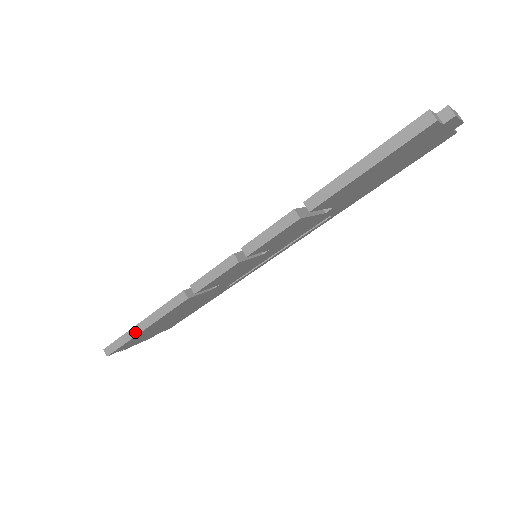
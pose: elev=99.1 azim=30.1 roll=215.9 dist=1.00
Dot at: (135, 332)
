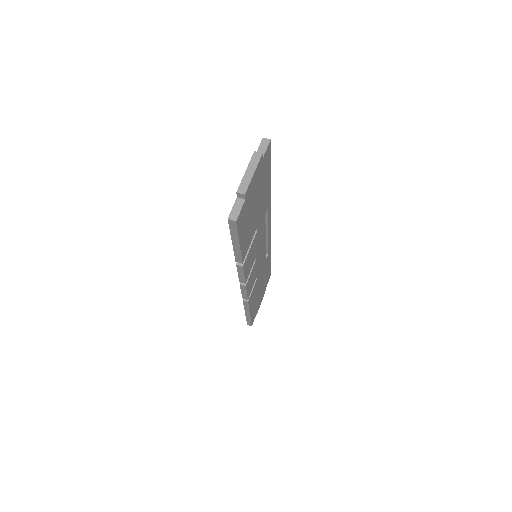
Dot at: (248, 317)
